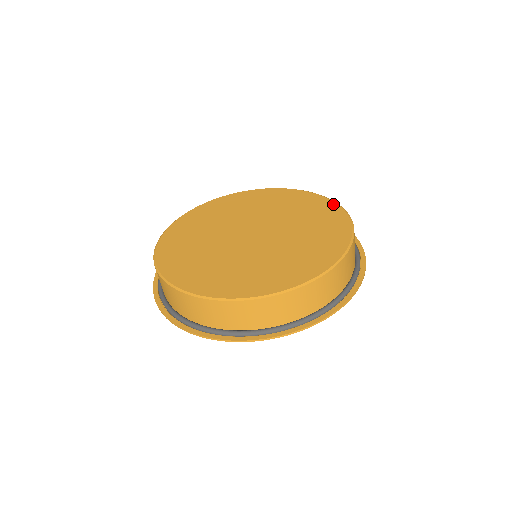
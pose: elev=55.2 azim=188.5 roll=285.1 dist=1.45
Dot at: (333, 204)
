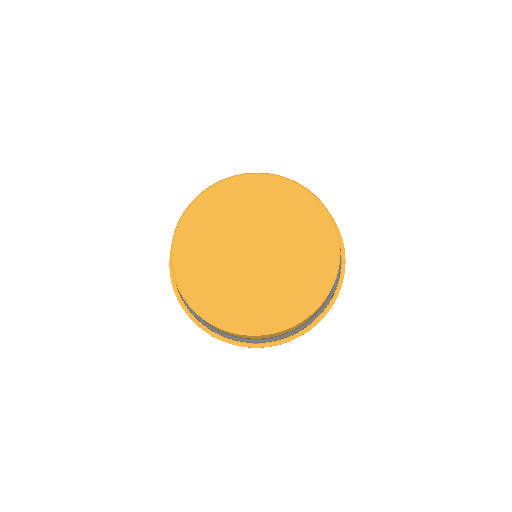
Dot at: (284, 181)
